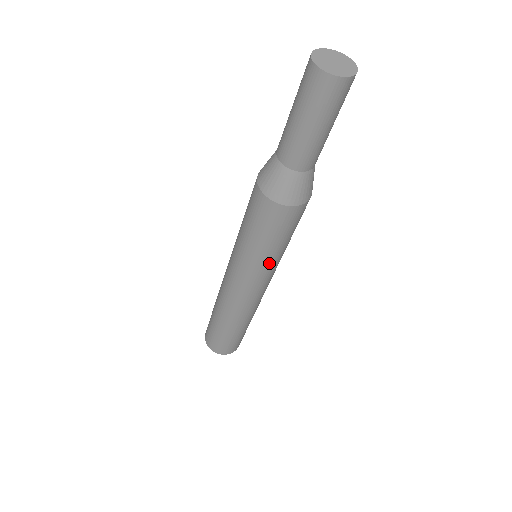
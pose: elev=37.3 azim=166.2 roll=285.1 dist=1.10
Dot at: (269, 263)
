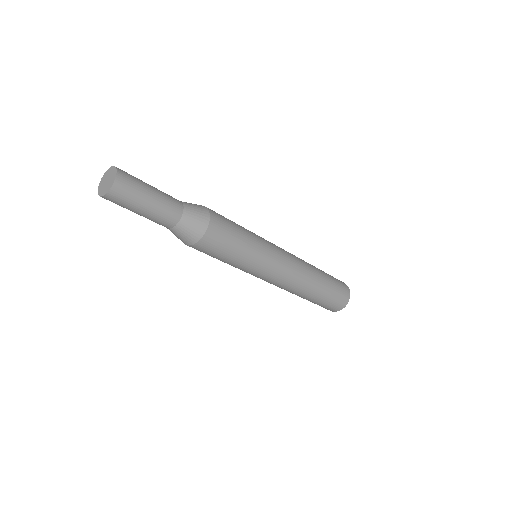
Dot at: (243, 268)
